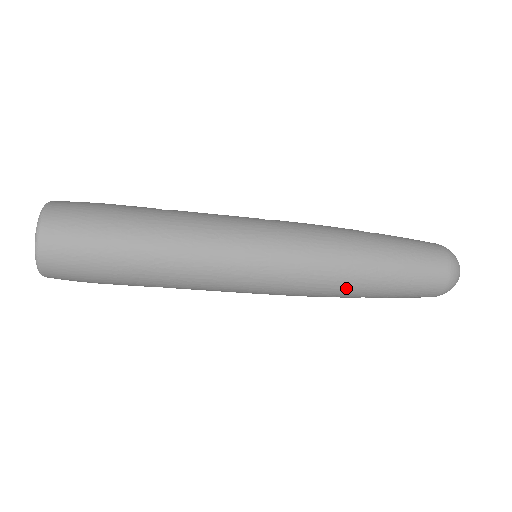
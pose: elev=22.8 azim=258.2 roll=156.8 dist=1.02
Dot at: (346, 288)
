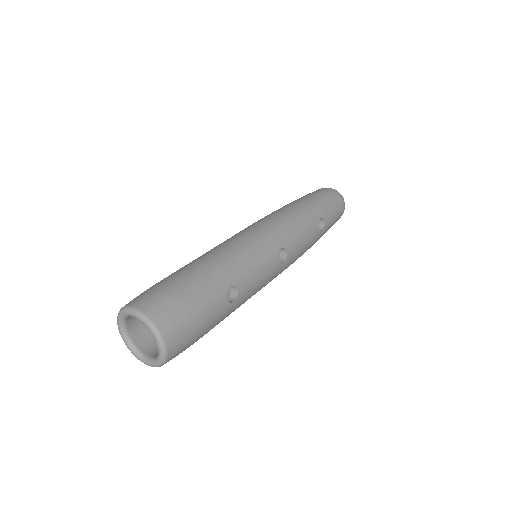
Dot at: occluded
